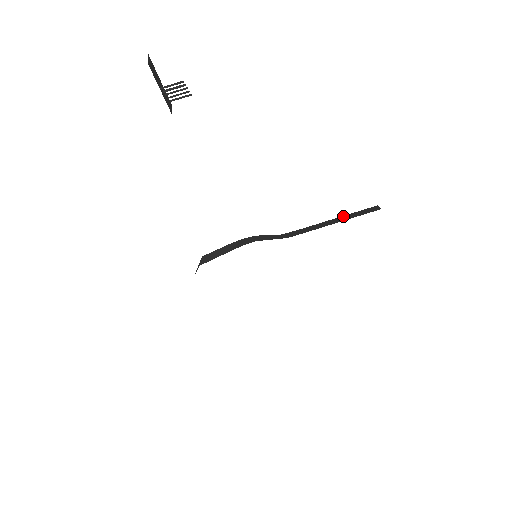
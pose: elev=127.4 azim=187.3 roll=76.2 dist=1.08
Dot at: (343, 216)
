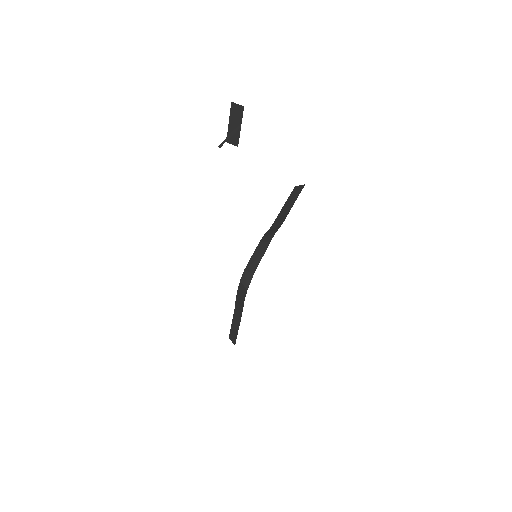
Dot at: (288, 200)
